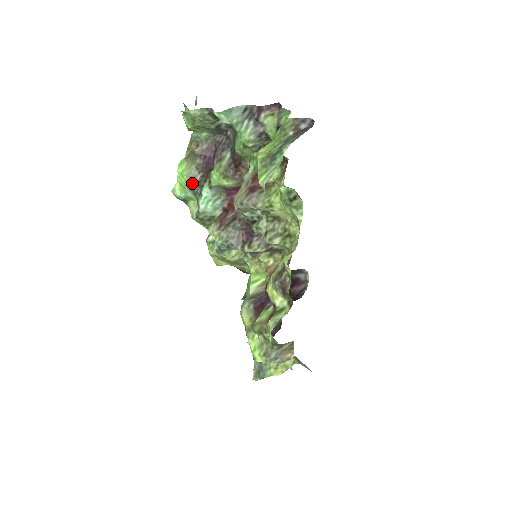
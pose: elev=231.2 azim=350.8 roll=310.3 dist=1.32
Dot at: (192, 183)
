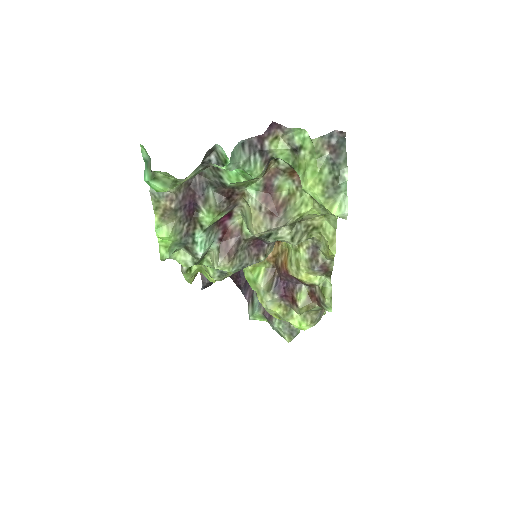
Dot at: (180, 238)
